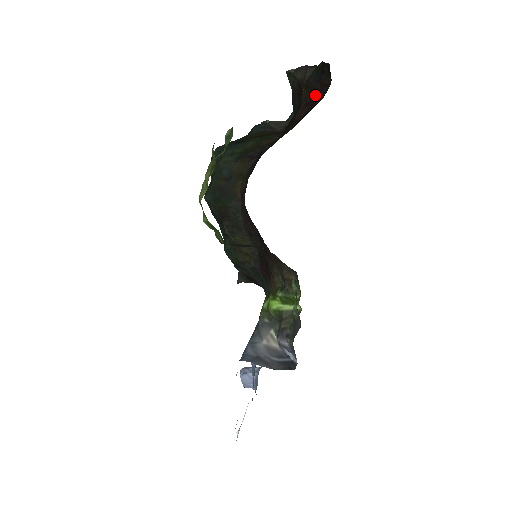
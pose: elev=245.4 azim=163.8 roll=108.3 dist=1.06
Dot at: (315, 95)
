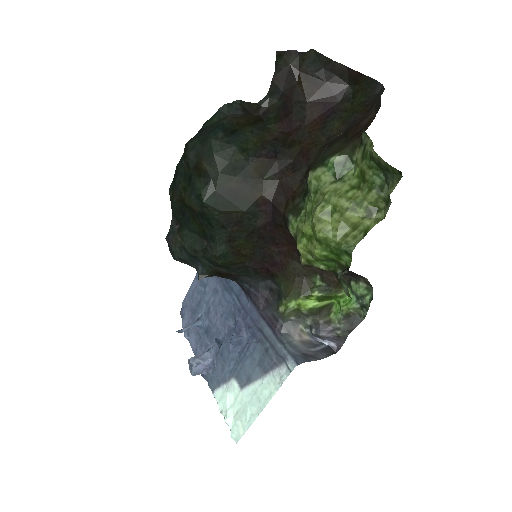
Dot at: (325, 94)
